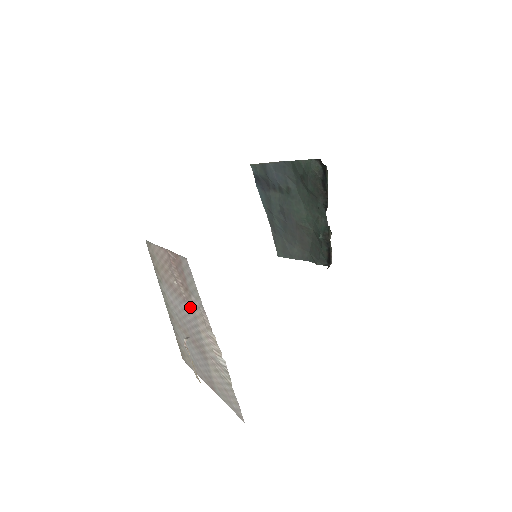
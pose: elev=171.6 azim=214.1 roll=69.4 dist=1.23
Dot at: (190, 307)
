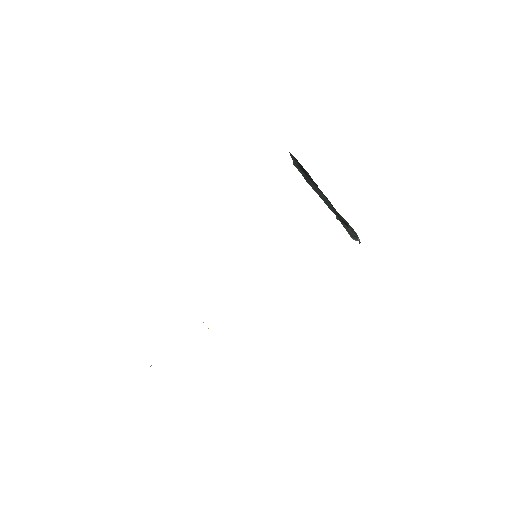
Dot at: occluded
